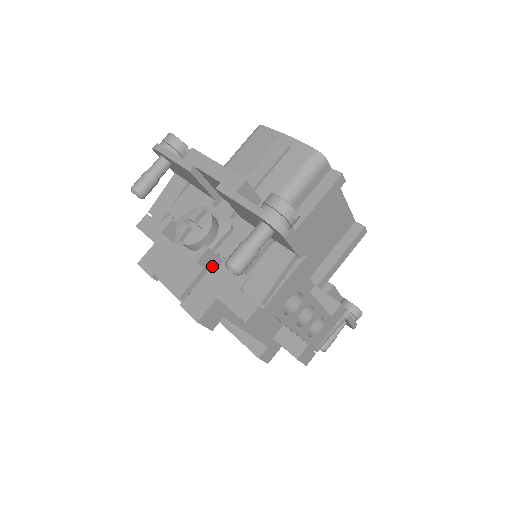
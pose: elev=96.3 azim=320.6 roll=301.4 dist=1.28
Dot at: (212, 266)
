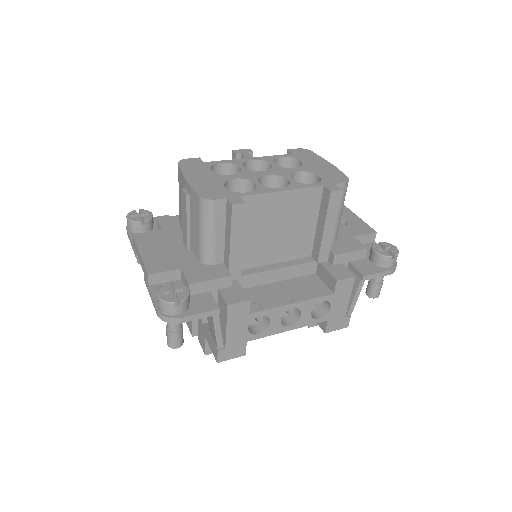
Dot at: occluded
